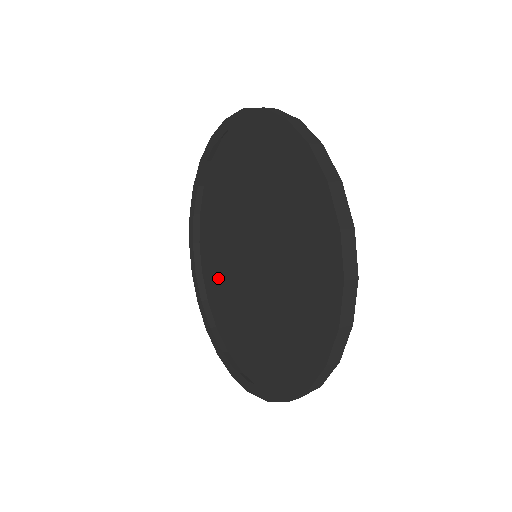
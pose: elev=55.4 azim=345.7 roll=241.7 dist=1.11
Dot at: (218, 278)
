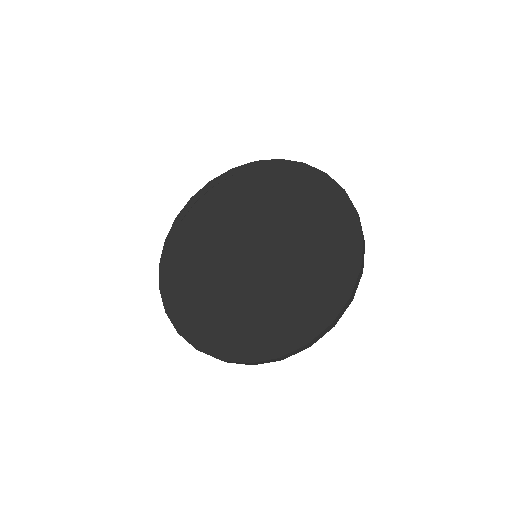
Dot at: (198, 239)
